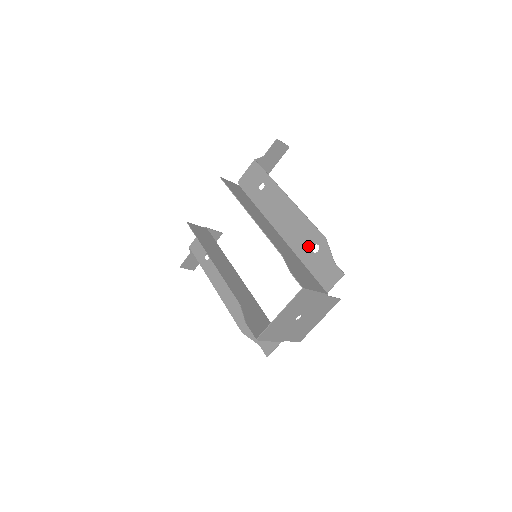
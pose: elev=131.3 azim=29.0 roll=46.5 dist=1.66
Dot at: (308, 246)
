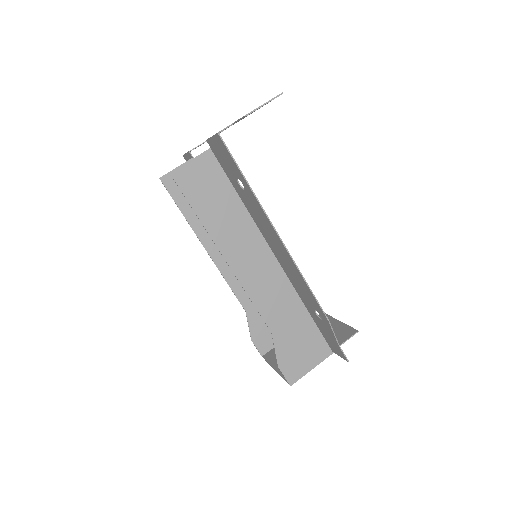
Dot at: (310, 305)
